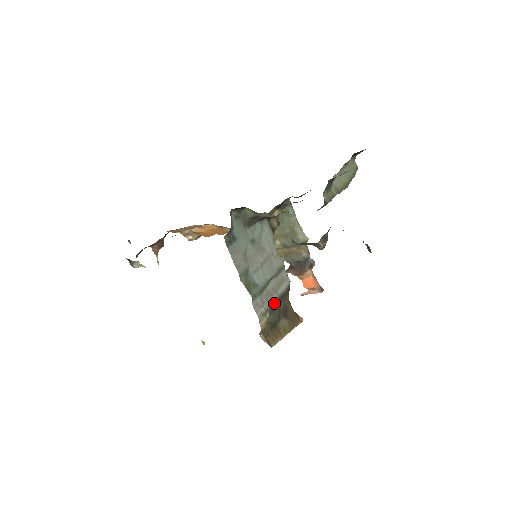
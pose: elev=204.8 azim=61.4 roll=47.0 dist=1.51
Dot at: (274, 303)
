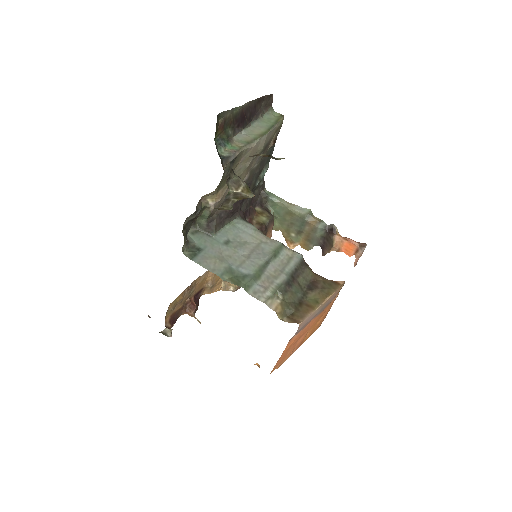
Dot at: (283, 282)
